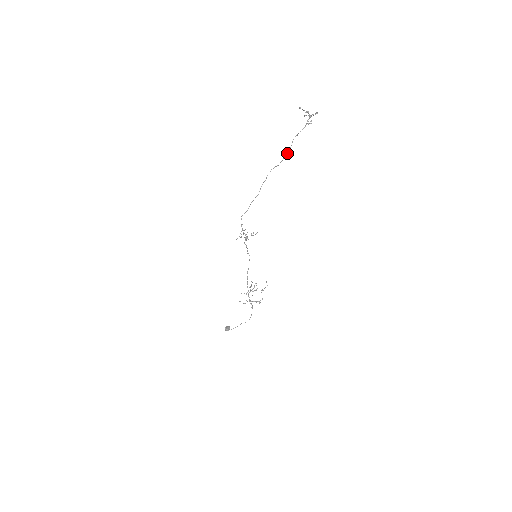
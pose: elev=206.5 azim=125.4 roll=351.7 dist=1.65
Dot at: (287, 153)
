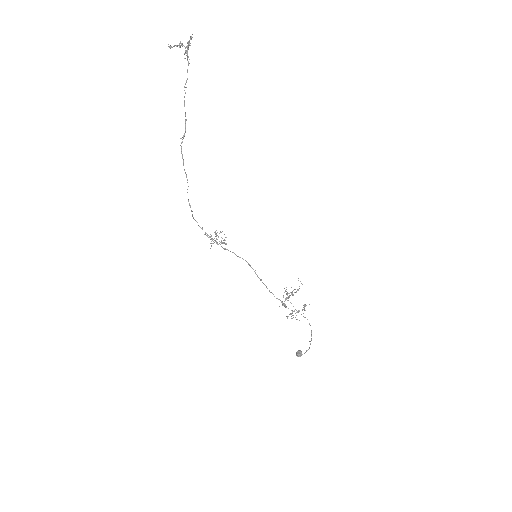
Dot at: (185, 113)
